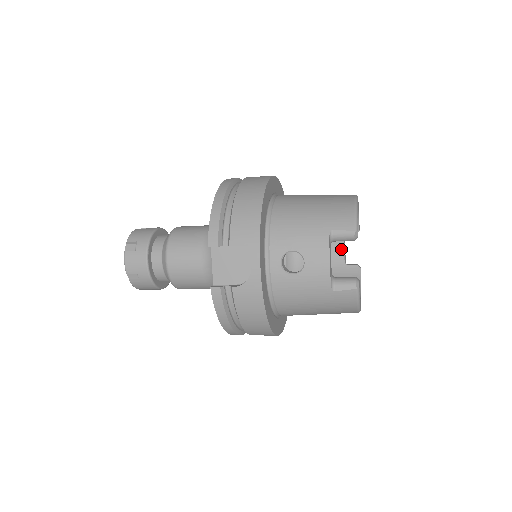
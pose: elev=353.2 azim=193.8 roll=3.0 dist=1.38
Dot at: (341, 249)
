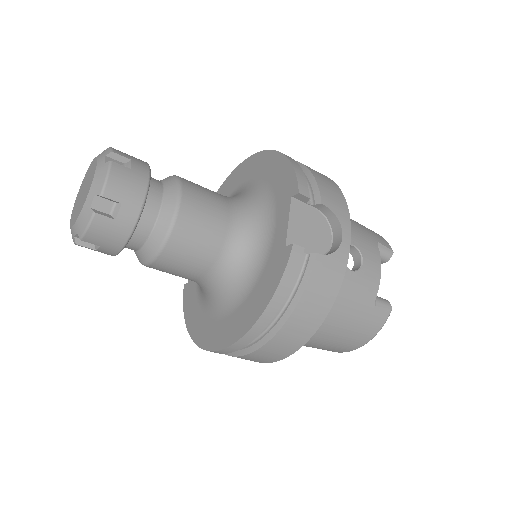
Dot at: occluded
